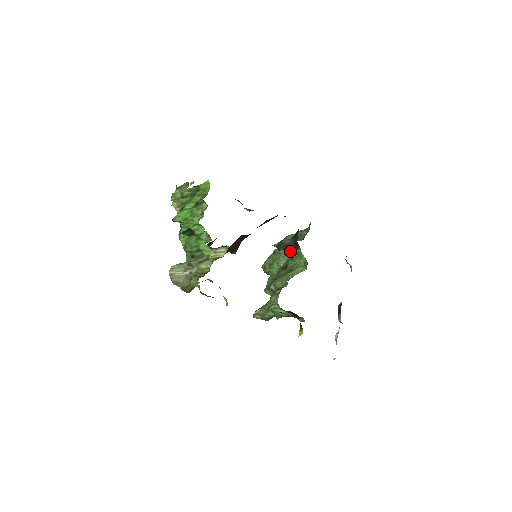
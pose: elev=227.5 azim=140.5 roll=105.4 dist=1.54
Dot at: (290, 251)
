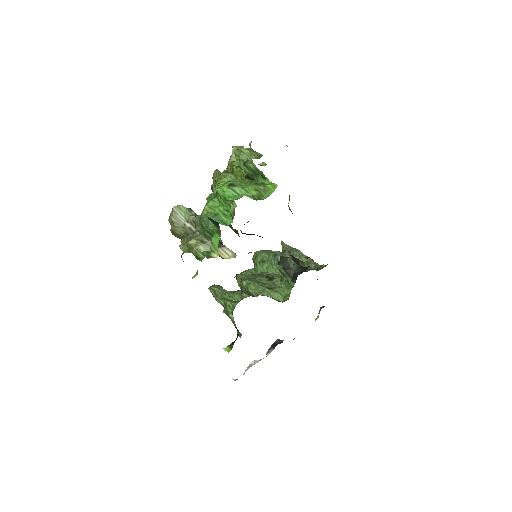
Dot at: (286, 273)
